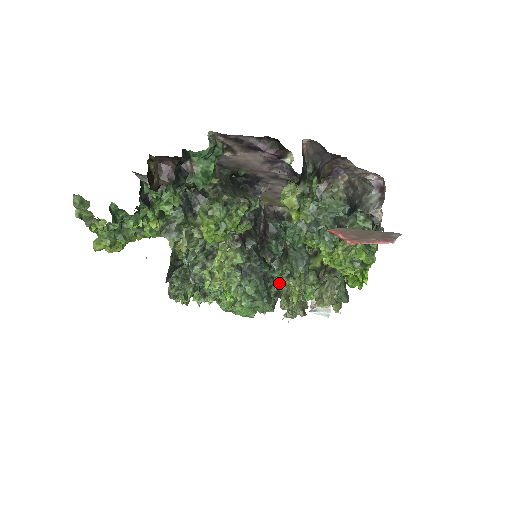
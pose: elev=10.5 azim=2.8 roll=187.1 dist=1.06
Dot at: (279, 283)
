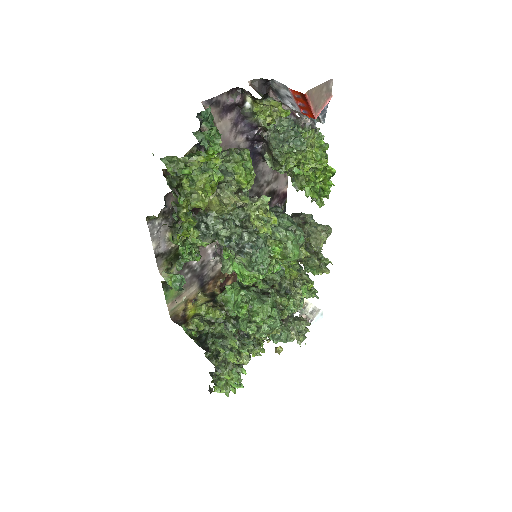
Dot at: (280, 286)
